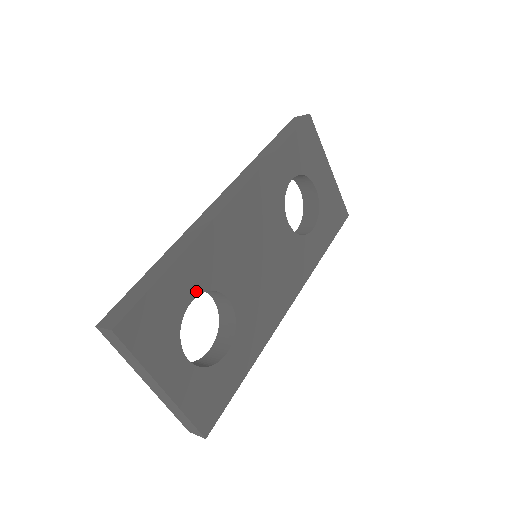
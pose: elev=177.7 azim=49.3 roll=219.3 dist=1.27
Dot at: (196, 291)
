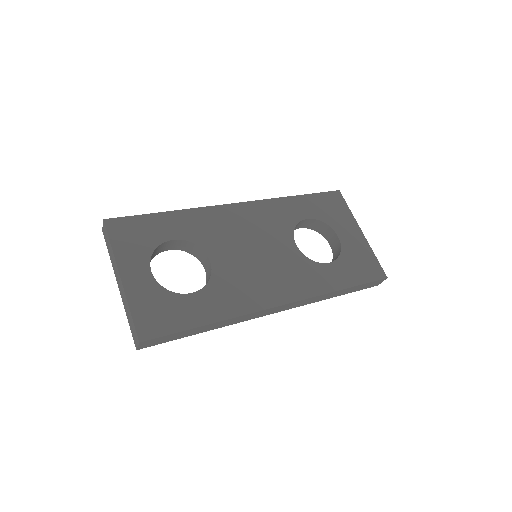
Dot at: (180, 236)
